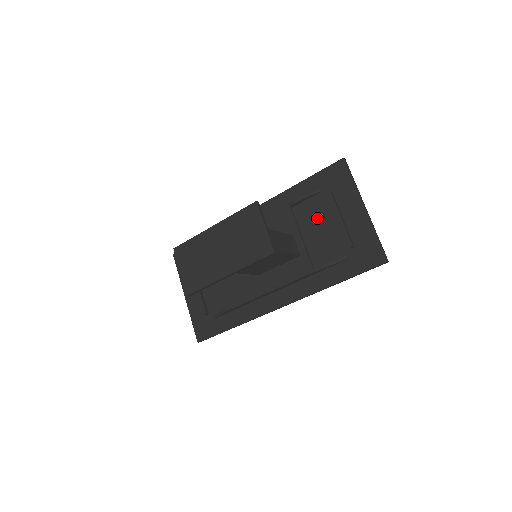
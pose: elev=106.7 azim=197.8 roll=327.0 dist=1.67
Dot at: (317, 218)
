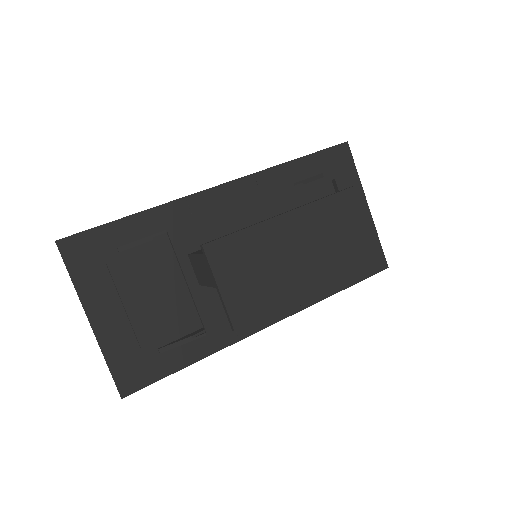
Dot at: occluded
